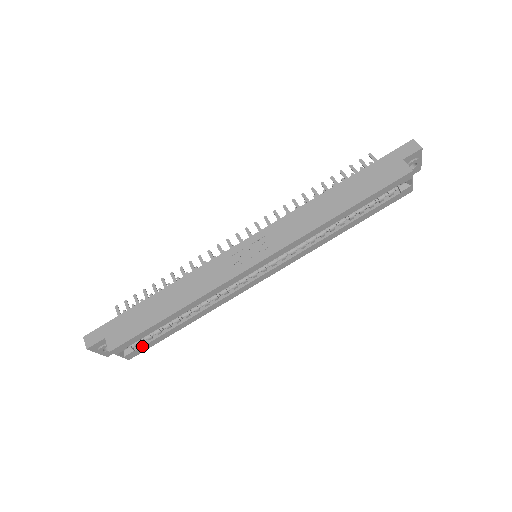
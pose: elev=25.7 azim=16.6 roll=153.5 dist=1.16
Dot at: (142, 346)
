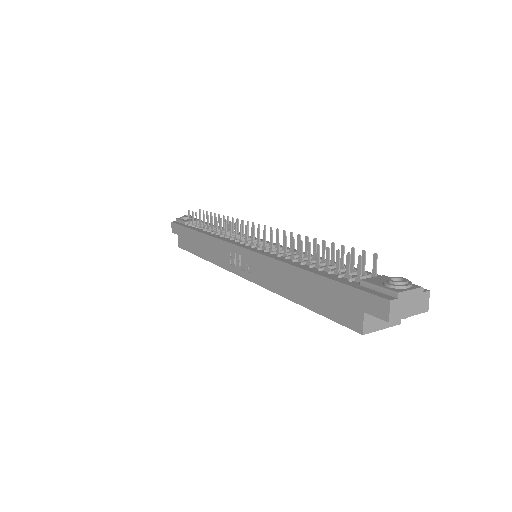
Dot at: occluded
